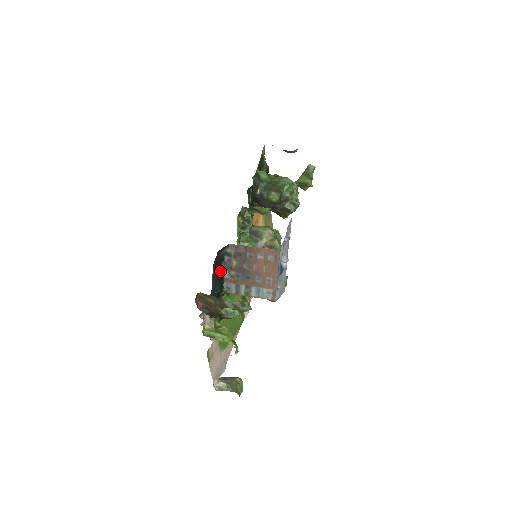
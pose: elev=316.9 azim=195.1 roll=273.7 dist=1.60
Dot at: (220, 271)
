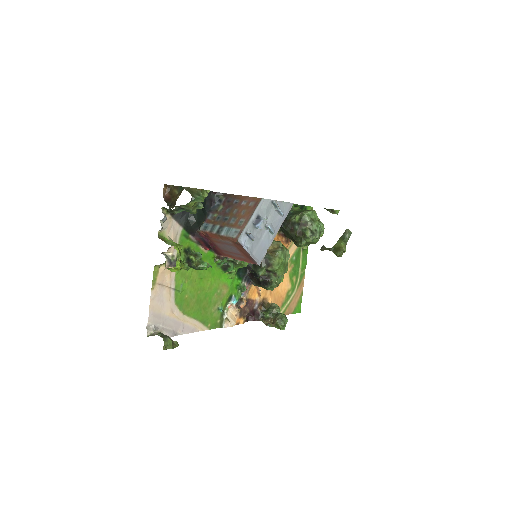
Dot at: (206, 212)
